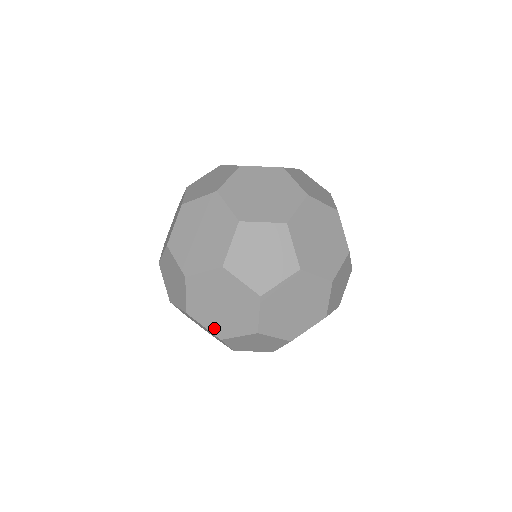
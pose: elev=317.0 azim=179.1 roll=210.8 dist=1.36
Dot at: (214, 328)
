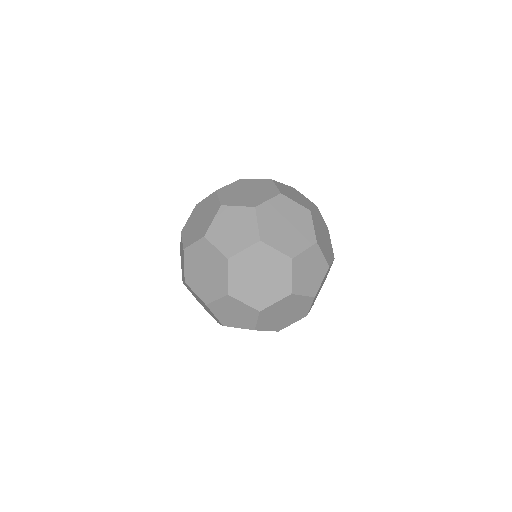
Dot at: (285, 248)
